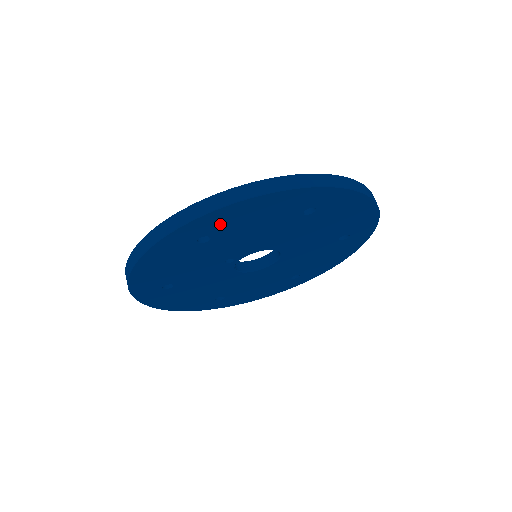
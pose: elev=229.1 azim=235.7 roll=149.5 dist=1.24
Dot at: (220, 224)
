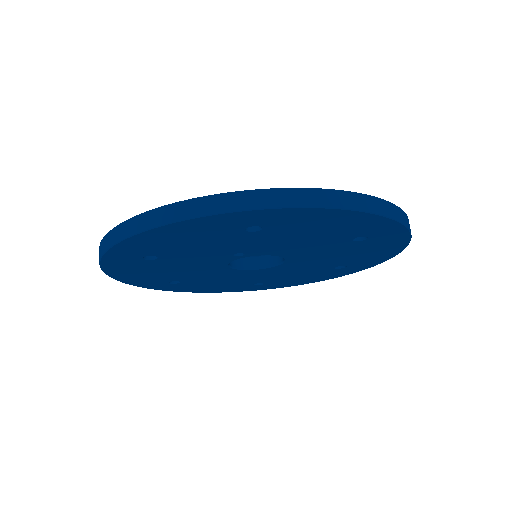
Dot at: (289, 221)
